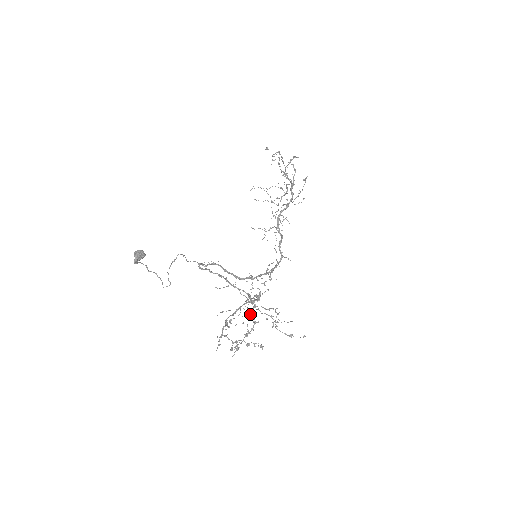
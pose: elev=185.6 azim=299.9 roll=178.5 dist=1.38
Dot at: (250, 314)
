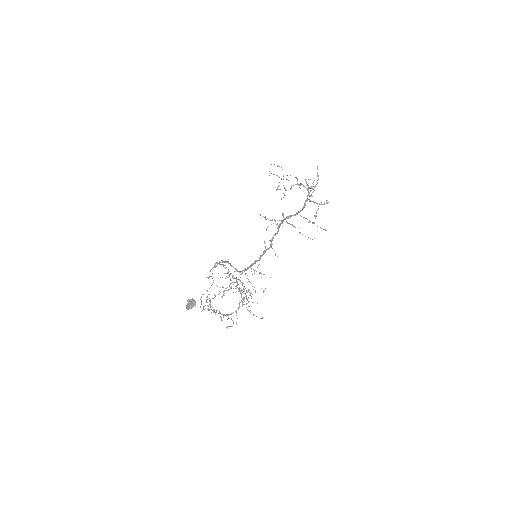
Dot at: (230, 284)
